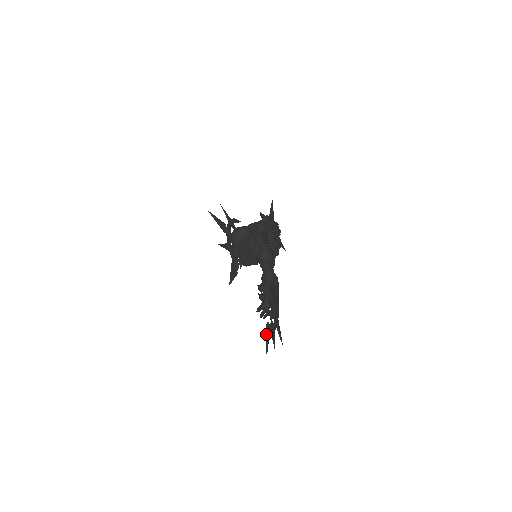
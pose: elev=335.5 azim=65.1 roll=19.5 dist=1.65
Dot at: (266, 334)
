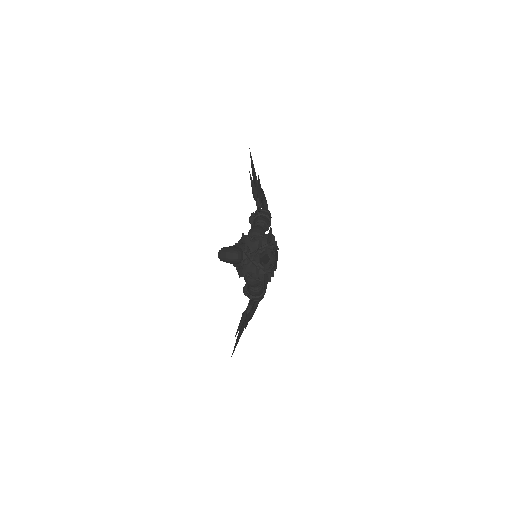
Dot at: occluded
